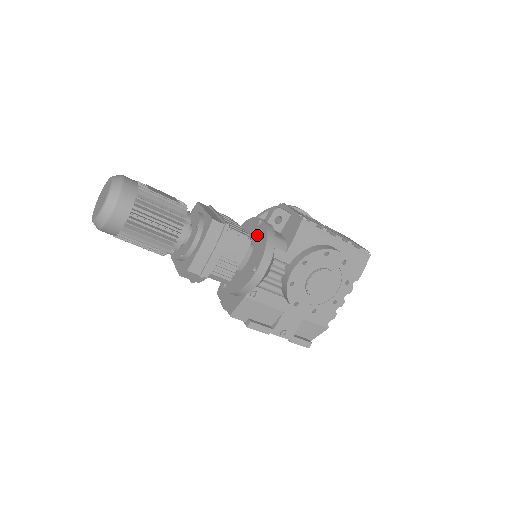
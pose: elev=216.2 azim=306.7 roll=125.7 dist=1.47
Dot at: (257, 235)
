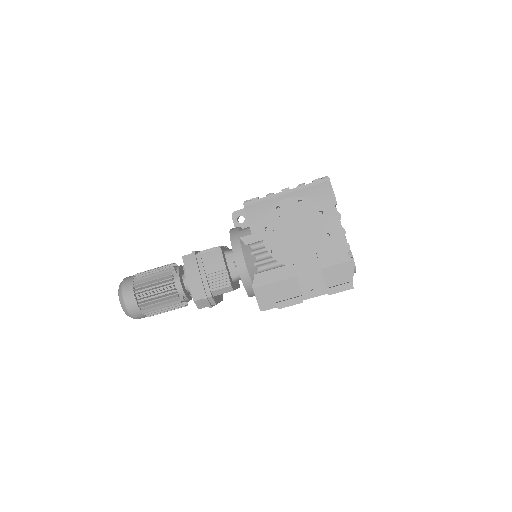
Dot at: occluded
